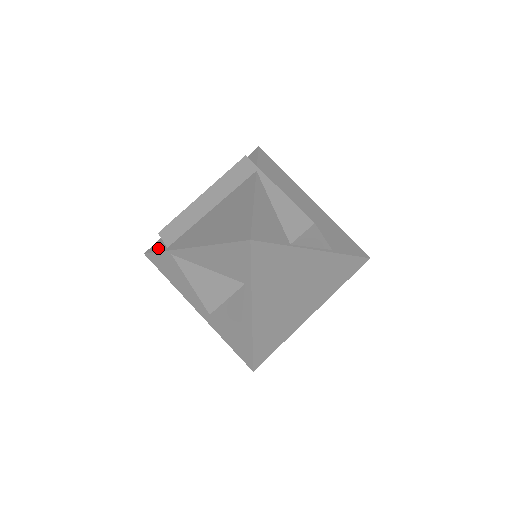
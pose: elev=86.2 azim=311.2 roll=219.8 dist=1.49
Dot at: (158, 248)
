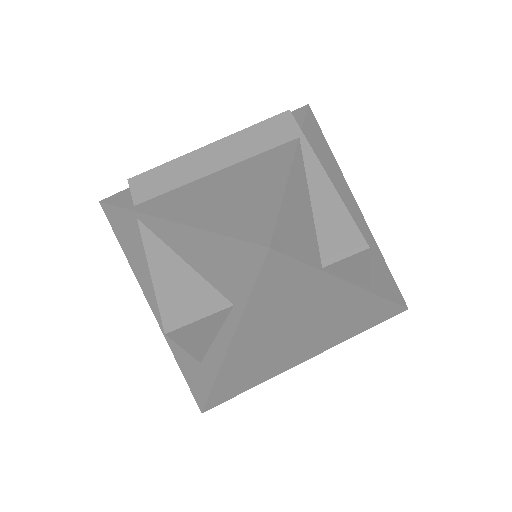
Dot at: (121, 201)
